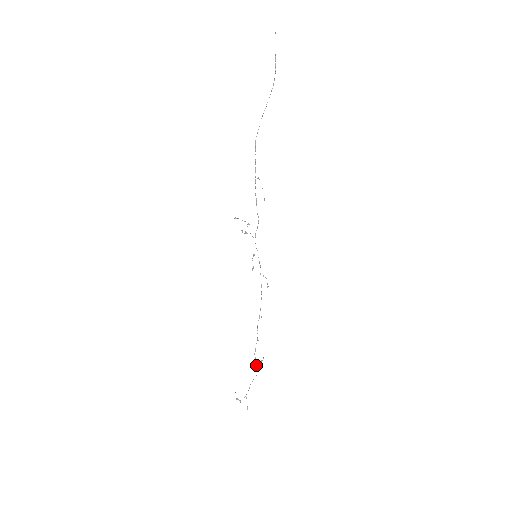
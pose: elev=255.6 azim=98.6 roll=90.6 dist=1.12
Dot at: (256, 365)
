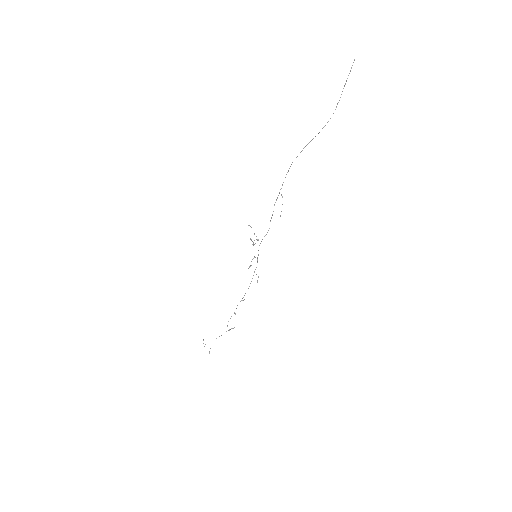
Dot at: occluded
